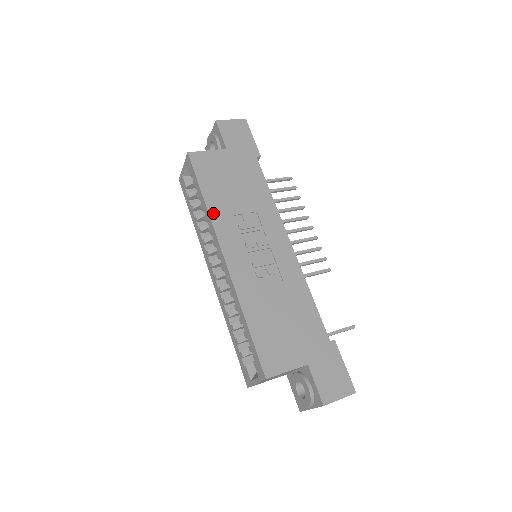
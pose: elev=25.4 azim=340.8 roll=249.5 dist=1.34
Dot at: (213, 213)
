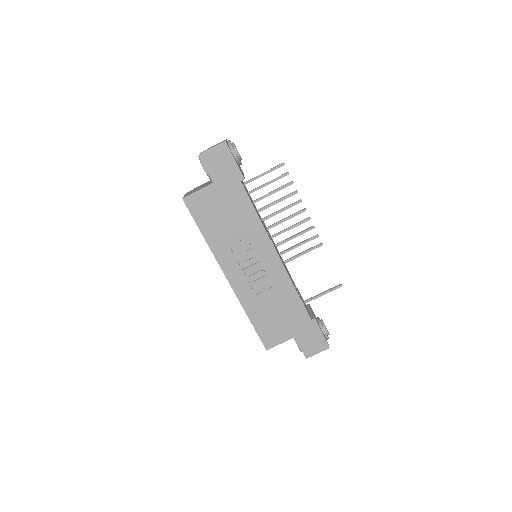
Dot at: (213, 247)
